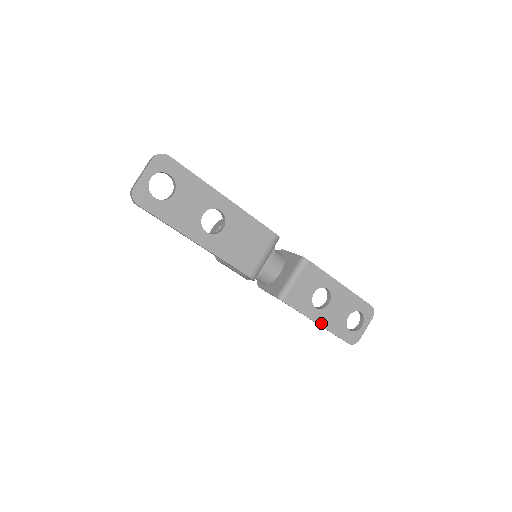
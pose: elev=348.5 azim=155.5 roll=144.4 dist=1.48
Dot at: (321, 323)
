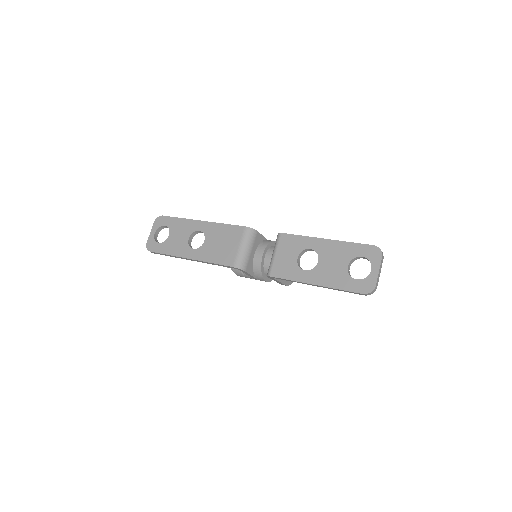
Dot at: (317, 283)
